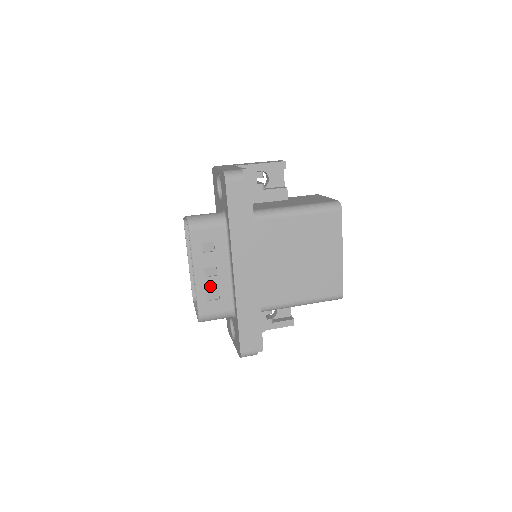
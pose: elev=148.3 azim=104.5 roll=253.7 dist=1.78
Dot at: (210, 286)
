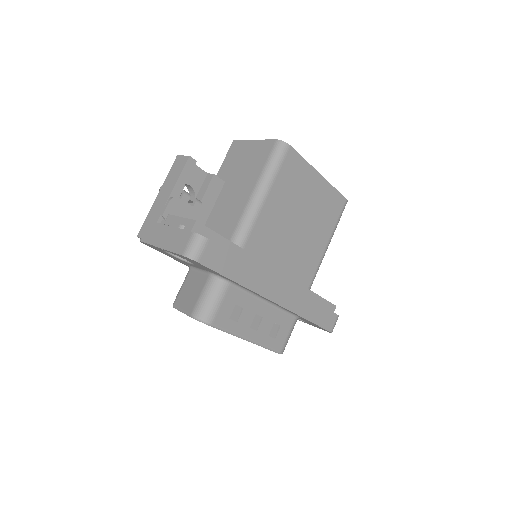
Dot at: (266, 330)
